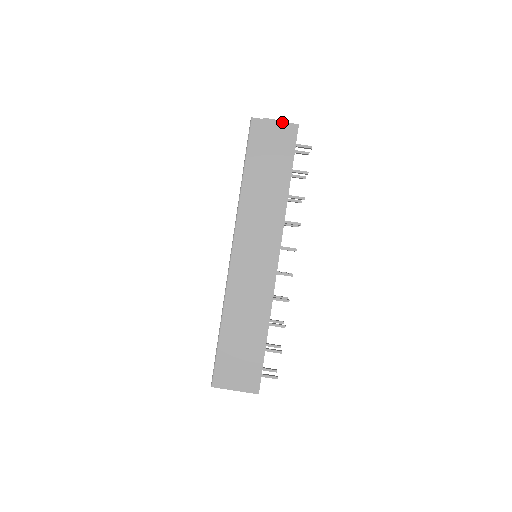
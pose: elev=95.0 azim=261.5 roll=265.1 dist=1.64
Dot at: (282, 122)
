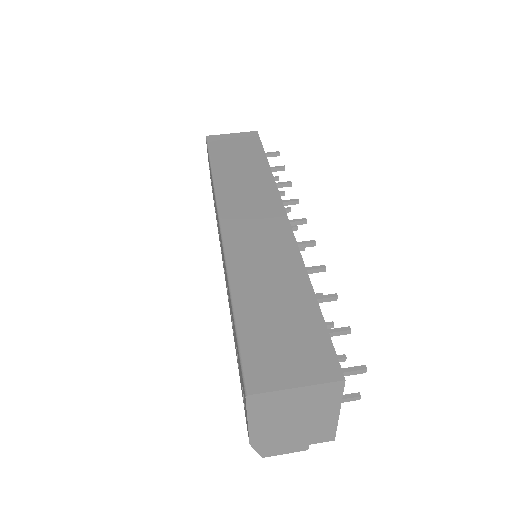
Dot at: (239, 133)
